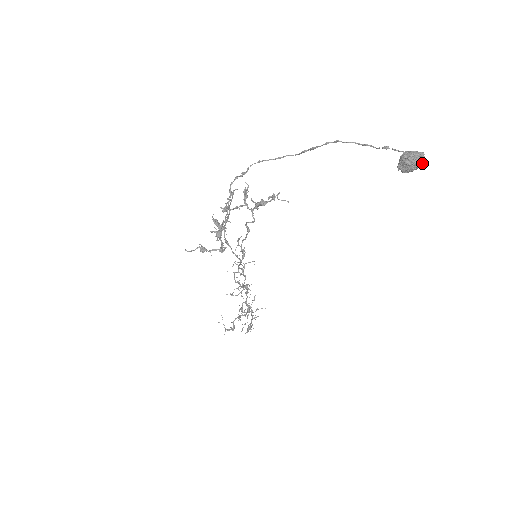
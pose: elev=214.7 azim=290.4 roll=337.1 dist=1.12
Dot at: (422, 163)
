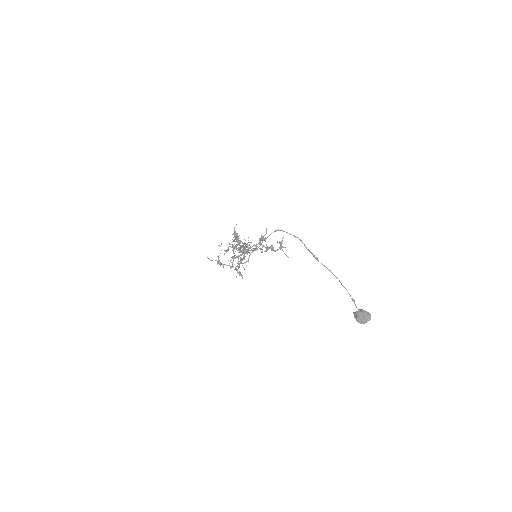
Dot at: occluded
